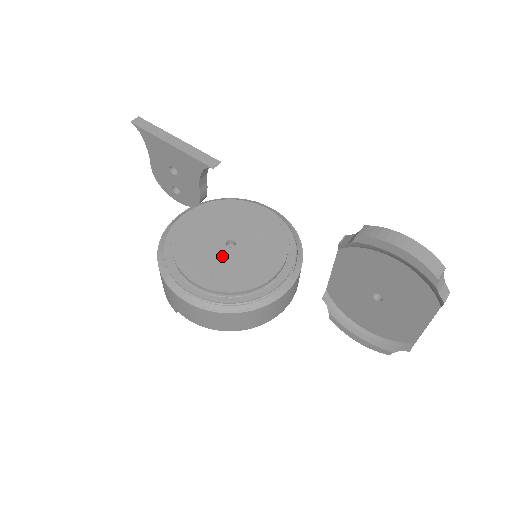
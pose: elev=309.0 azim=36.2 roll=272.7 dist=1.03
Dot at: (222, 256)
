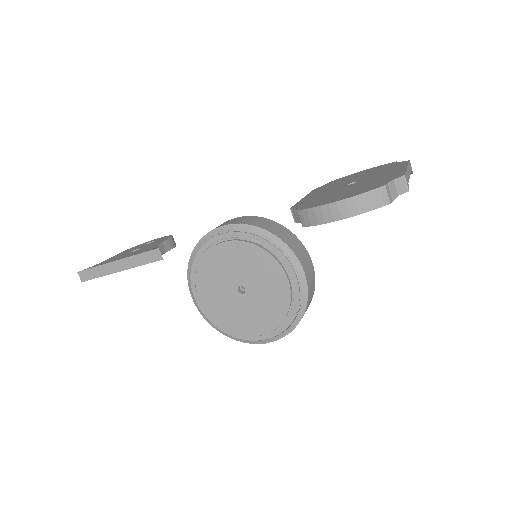
Dot at: (249, 303)
